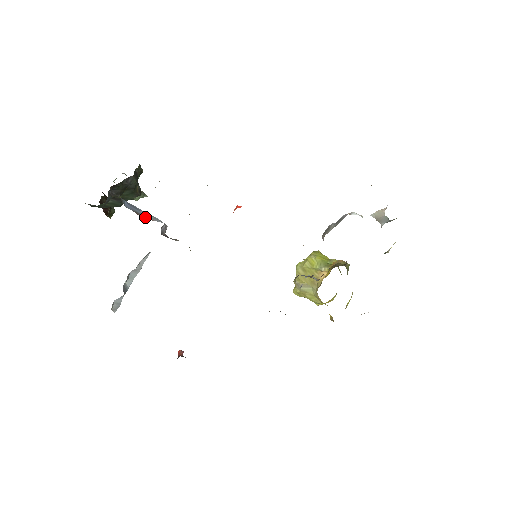
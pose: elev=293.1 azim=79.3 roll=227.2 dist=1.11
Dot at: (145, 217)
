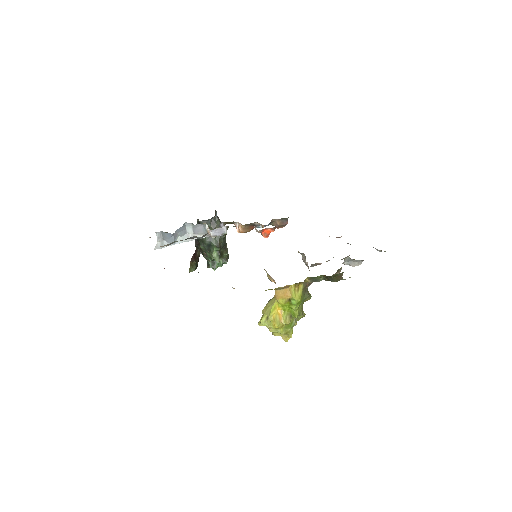
Dot at: occluded
